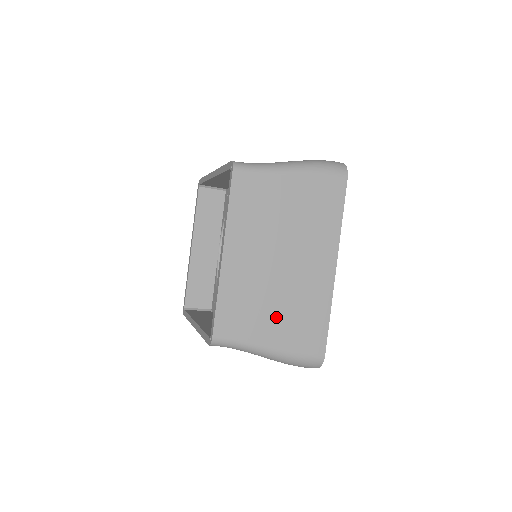
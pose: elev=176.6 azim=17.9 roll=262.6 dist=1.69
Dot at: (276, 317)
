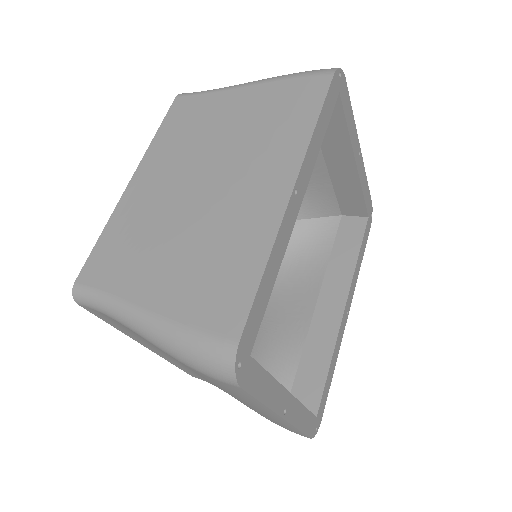
Dot at: (171, 261)
